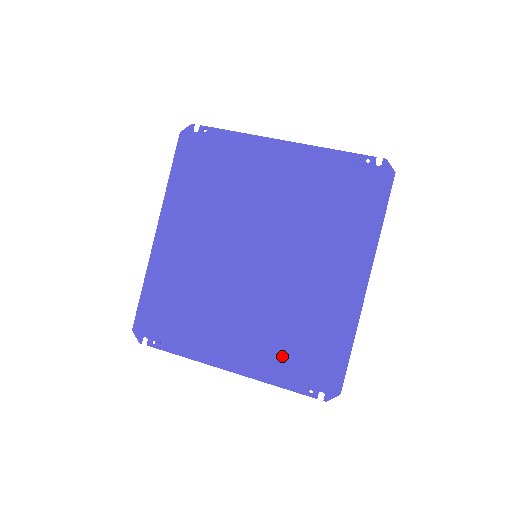
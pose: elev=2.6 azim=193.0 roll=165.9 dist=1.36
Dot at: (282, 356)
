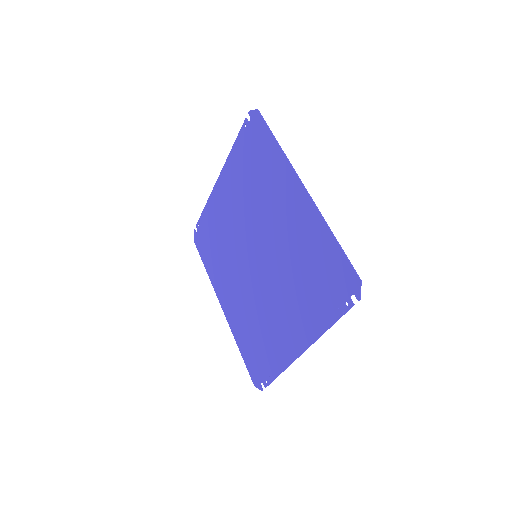
Dot at: (313, 301)
